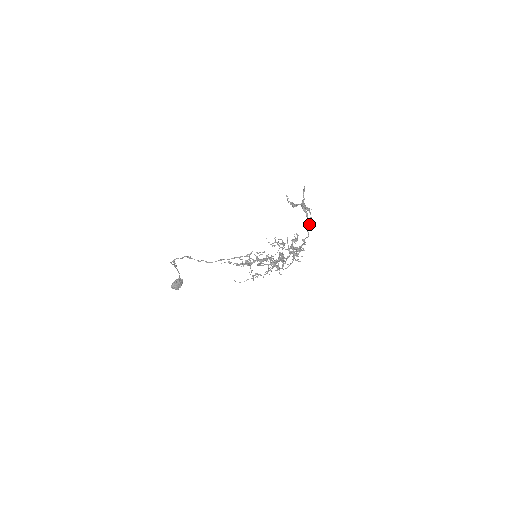
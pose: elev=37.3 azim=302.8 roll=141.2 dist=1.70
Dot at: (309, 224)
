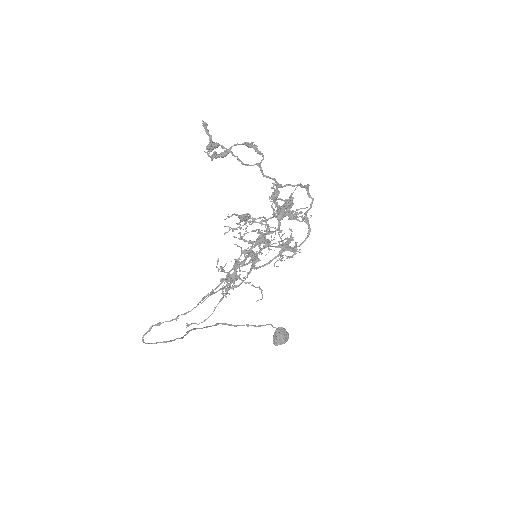
Dot at: occluded
